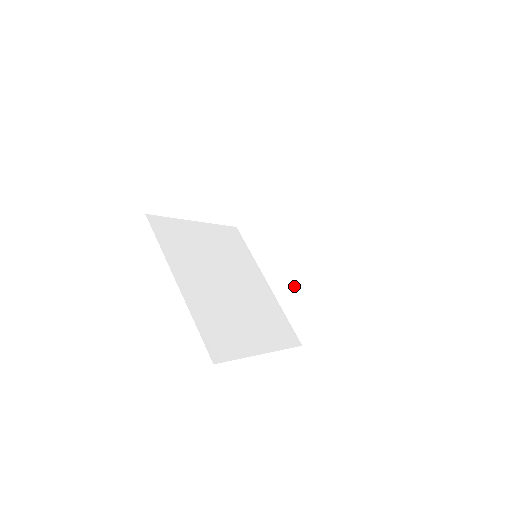
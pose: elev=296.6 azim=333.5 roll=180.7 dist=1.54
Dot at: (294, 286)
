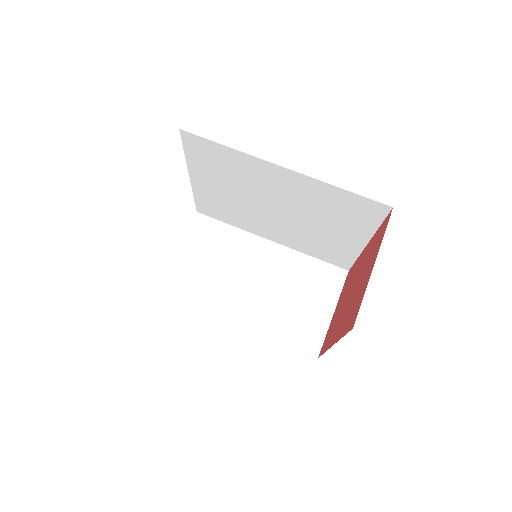
Dot at: (270, 307)
